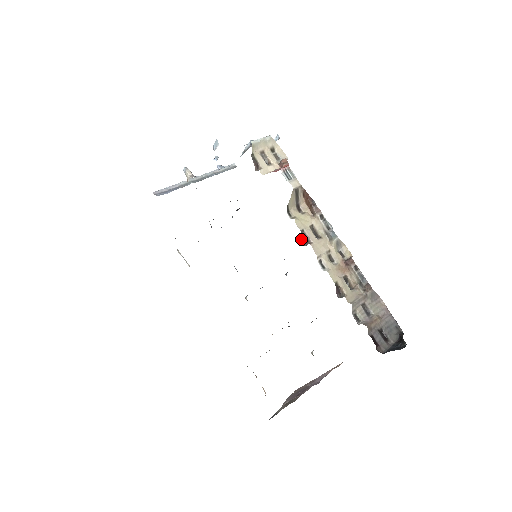
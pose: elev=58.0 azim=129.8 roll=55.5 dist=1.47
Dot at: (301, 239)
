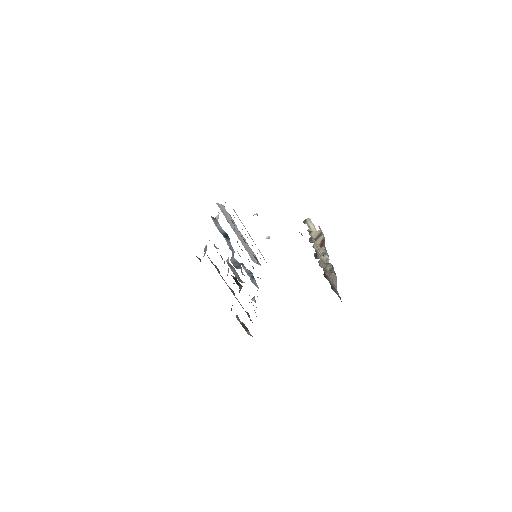
Dot at: (309, 238)
